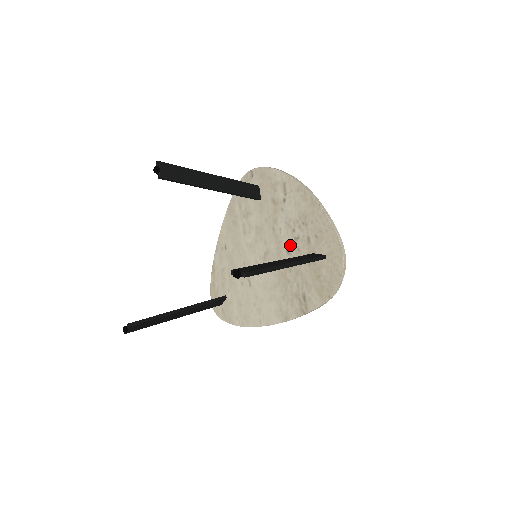
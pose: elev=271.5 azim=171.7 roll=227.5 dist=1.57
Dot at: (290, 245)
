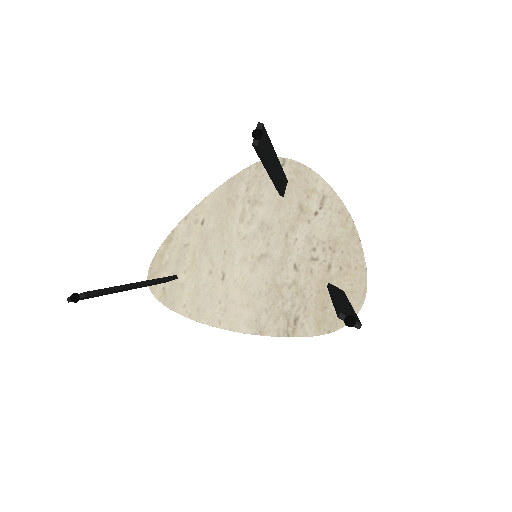
Dot at: (302, 262)
